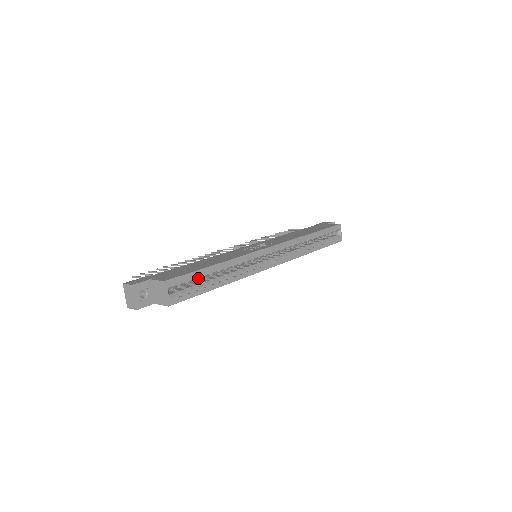
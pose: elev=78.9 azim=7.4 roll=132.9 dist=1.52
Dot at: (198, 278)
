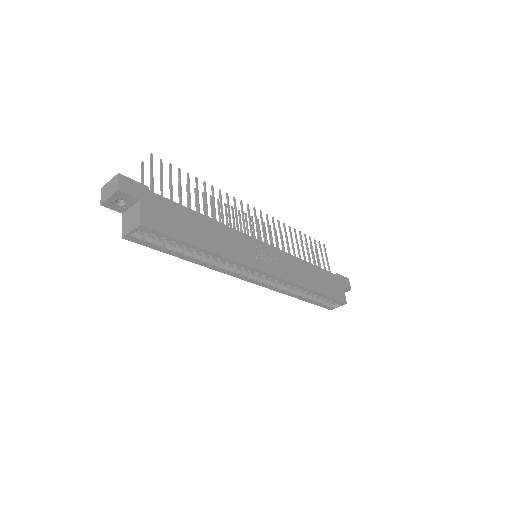
Dot at: (175, 243)
